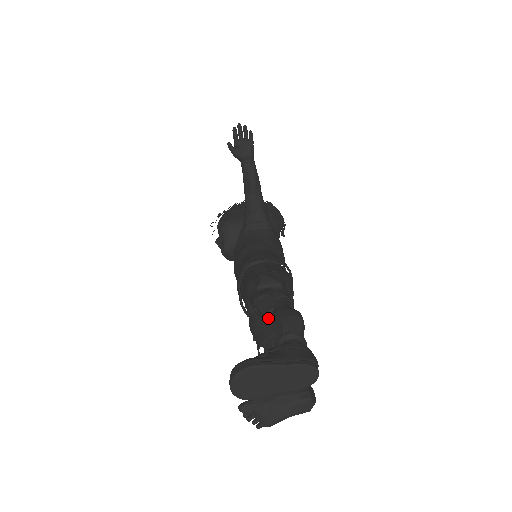
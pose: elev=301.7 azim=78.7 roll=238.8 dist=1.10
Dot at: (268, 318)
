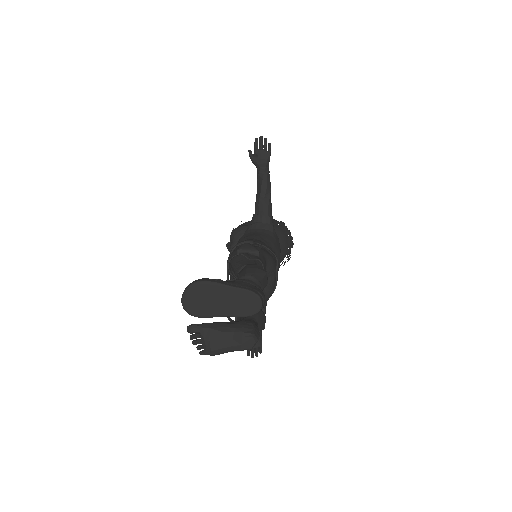
Dot at: (238, 273)
